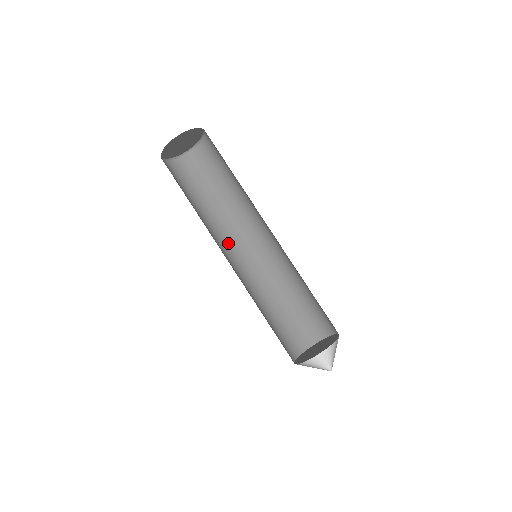
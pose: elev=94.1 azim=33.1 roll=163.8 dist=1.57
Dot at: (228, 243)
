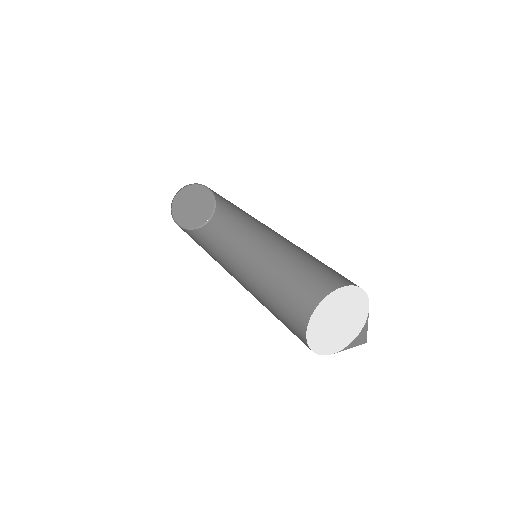
Dot at: occluded
